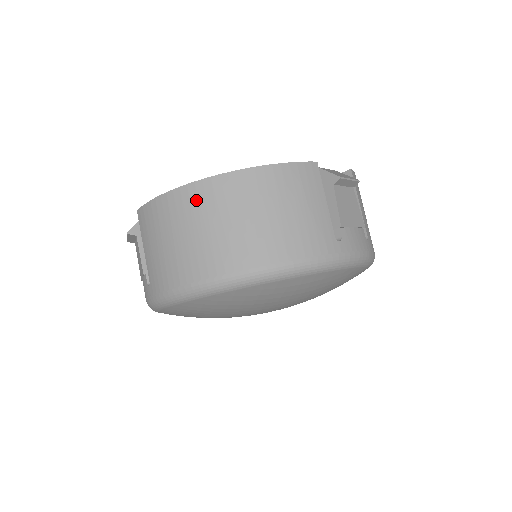
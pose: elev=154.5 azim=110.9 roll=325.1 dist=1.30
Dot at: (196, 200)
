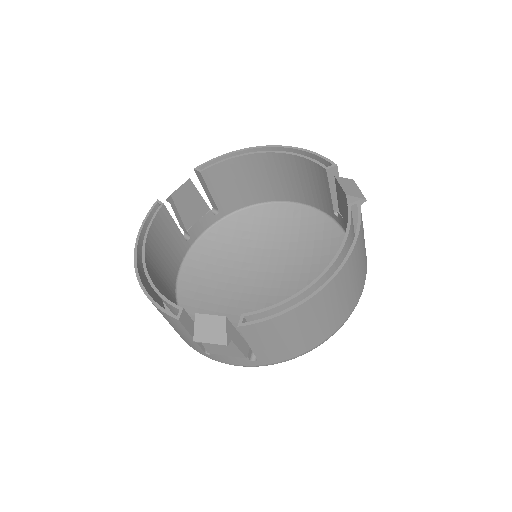
Dot at: (323, 300)
